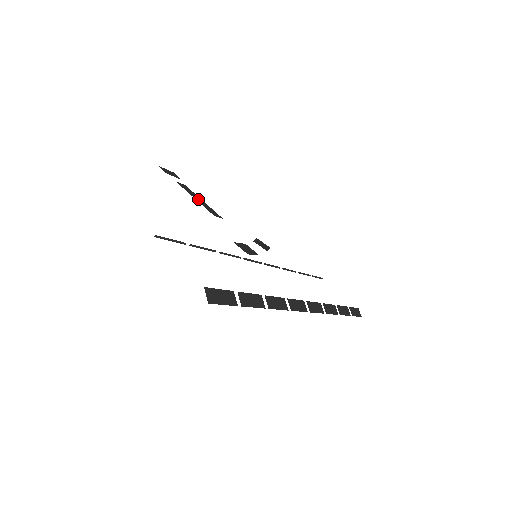
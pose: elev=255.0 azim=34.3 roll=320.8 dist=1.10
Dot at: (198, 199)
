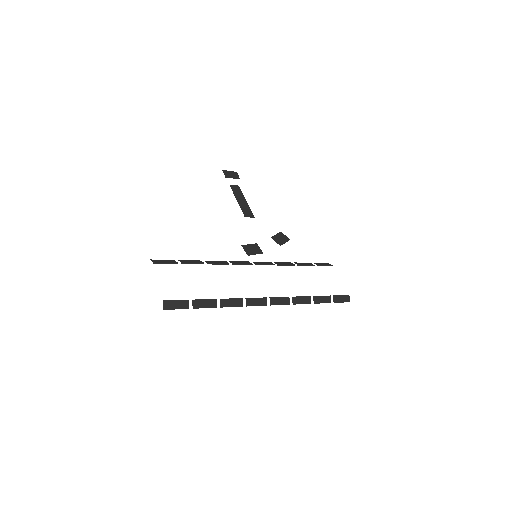
Dot at: (241, 200)
